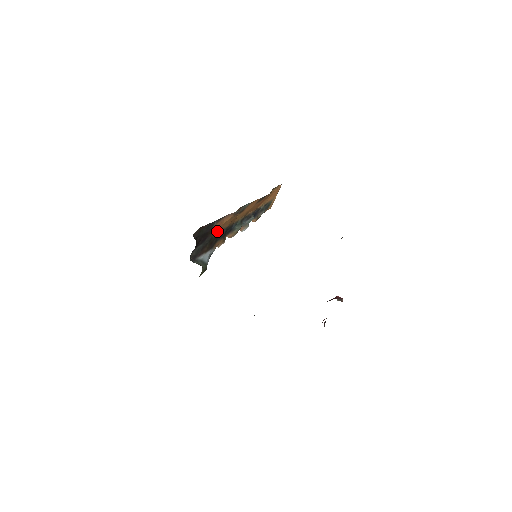
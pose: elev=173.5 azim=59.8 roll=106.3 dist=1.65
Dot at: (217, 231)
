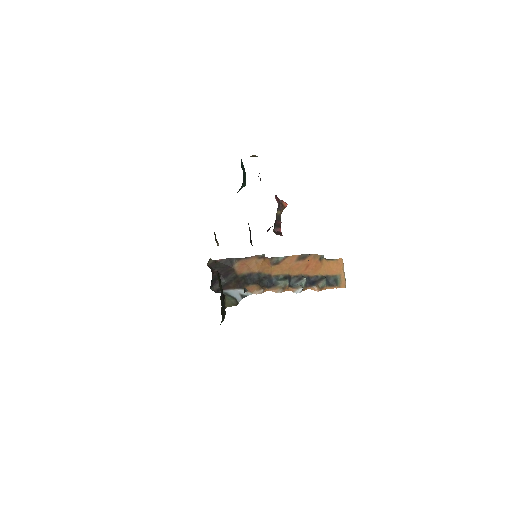
Dot at: (243, 272)
